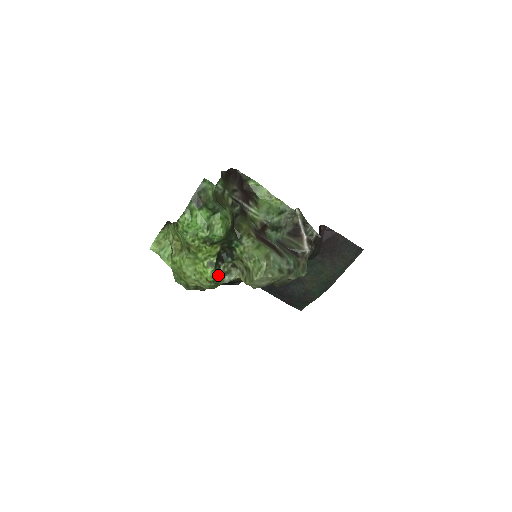
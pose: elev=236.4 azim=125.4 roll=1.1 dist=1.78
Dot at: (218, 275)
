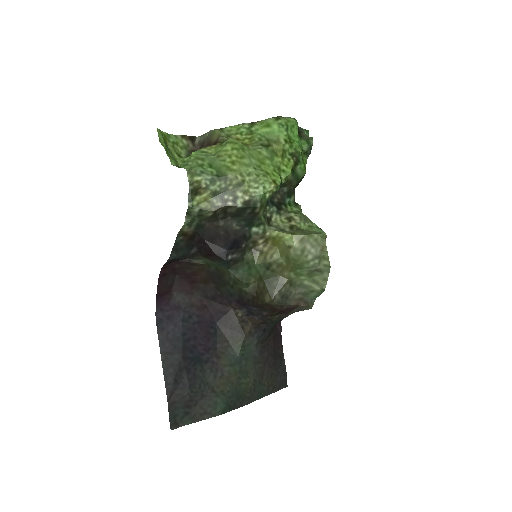
Dot at: occluded
